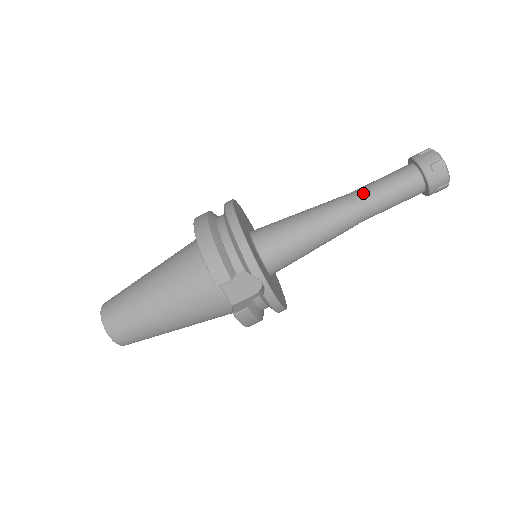
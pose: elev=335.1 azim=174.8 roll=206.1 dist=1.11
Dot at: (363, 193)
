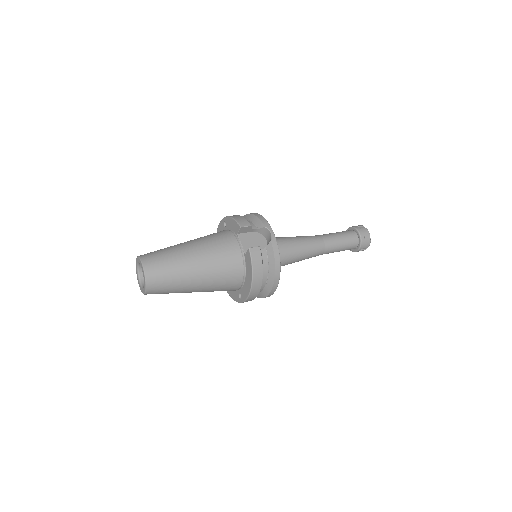
Dot at: (323, 234)
